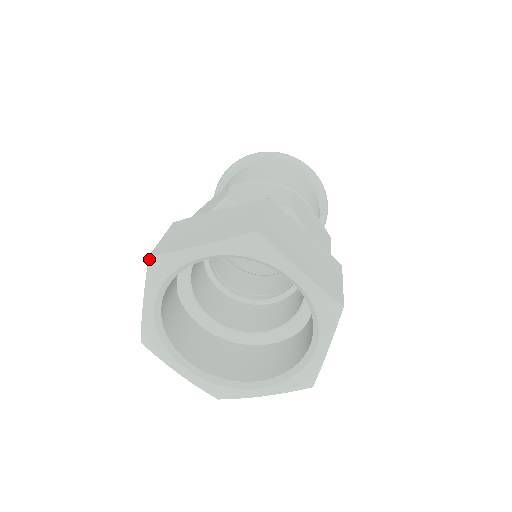
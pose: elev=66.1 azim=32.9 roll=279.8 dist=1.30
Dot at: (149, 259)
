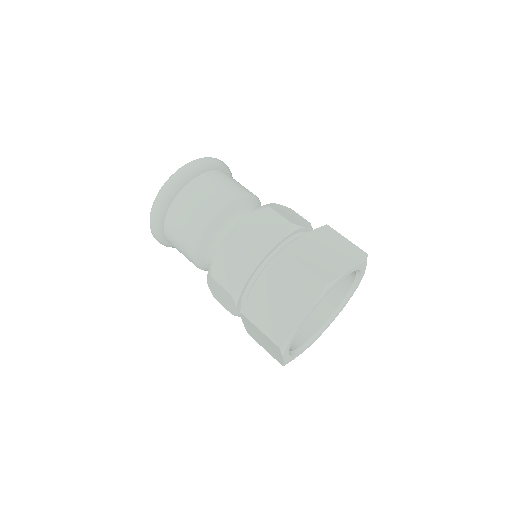
Dot at: (326, 285)
